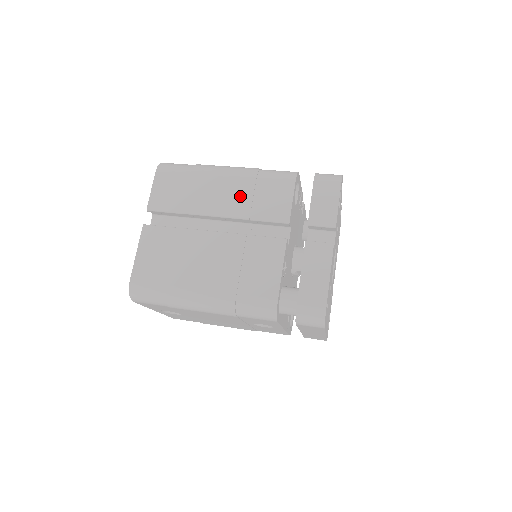
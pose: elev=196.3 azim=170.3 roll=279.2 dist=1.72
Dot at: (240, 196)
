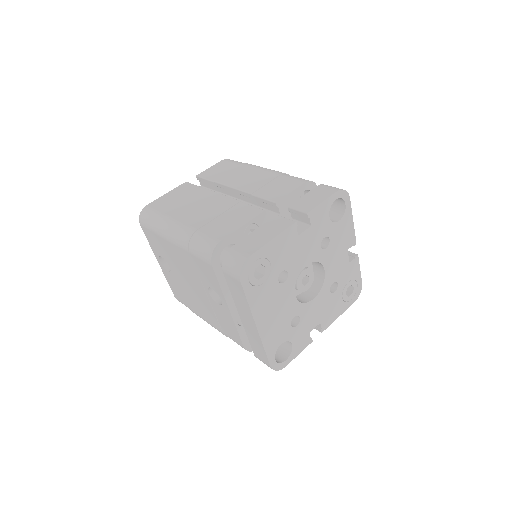
Dot at: (259, 181)
